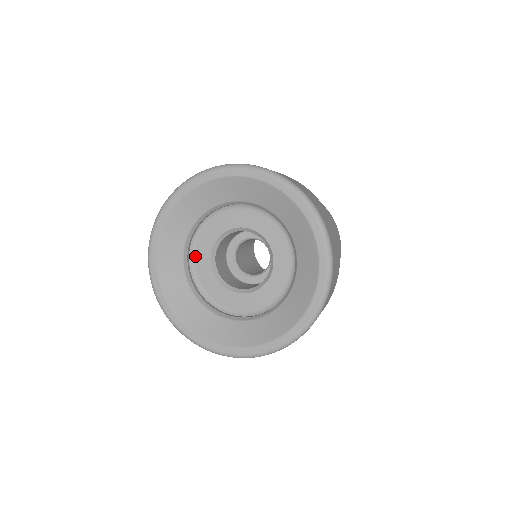
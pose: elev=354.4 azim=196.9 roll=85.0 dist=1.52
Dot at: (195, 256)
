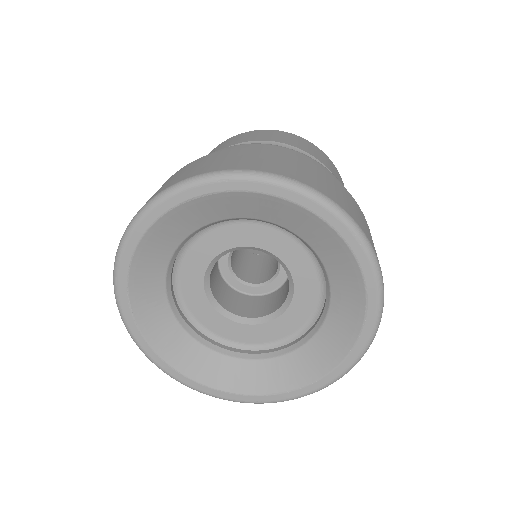
Dot at: (213, 331)
